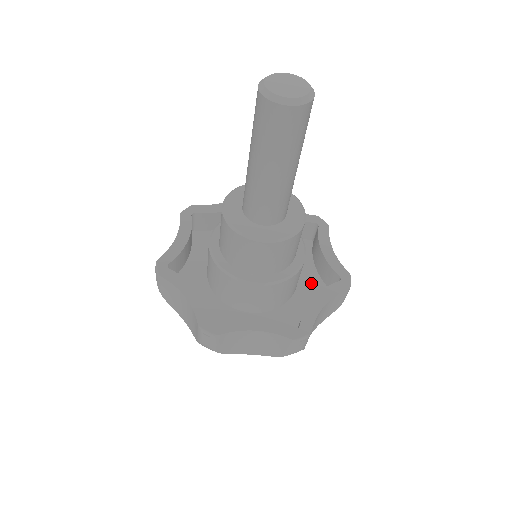
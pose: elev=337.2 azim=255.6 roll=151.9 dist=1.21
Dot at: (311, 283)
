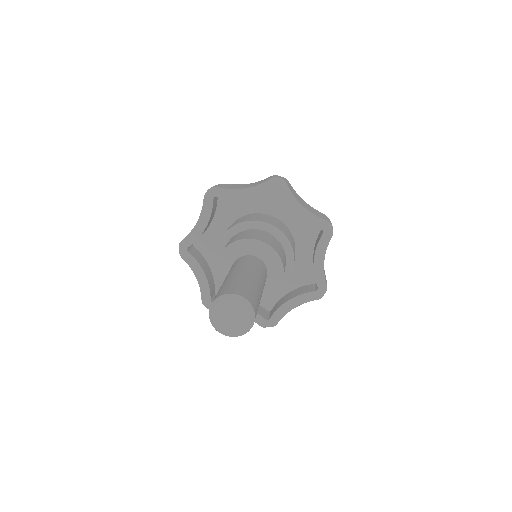
Dot at: (303, 268)
